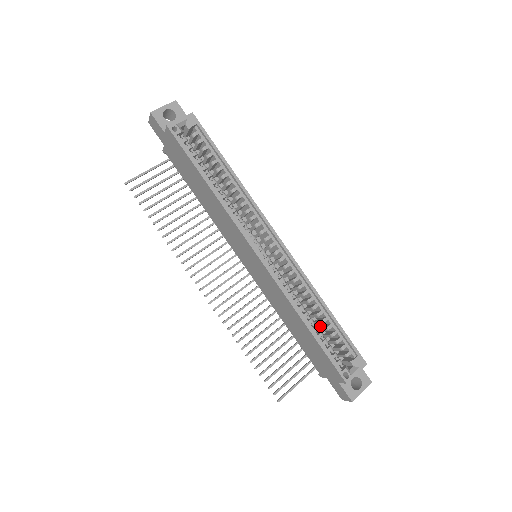
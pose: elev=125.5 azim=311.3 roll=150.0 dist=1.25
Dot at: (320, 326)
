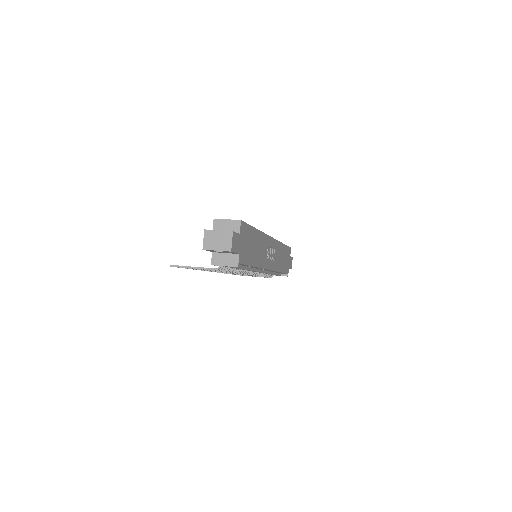
Dot at: occluded
